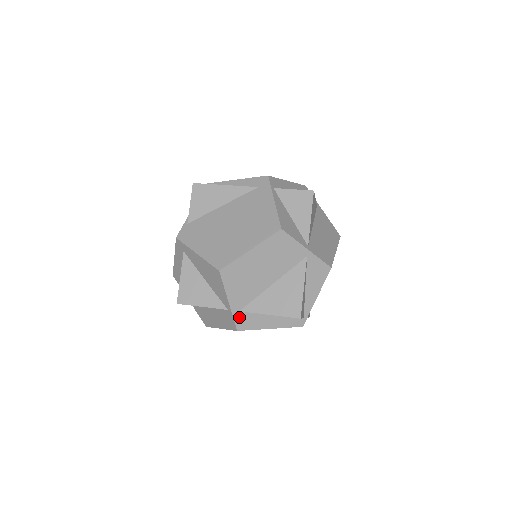
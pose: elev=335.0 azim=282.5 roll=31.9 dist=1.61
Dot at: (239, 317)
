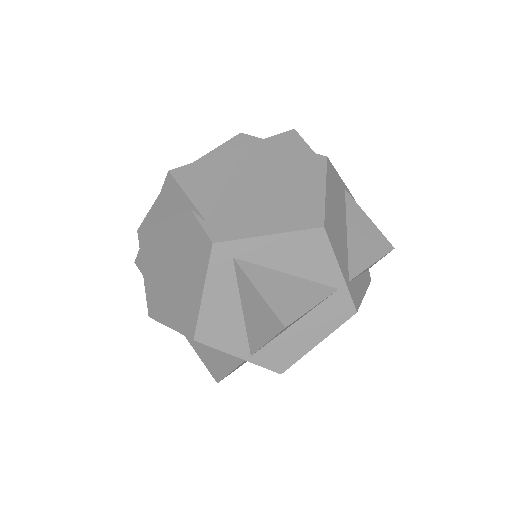
Dot at: (351, 291)
